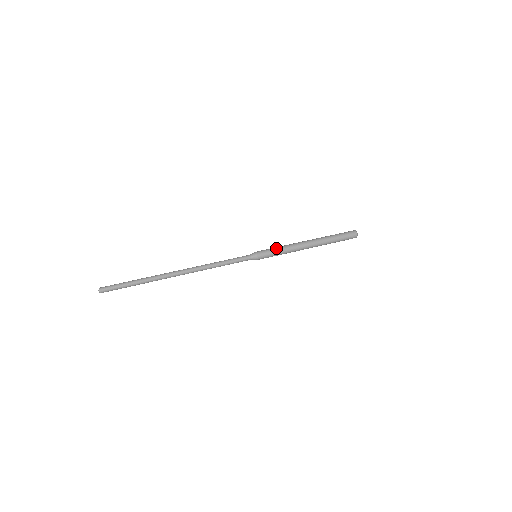
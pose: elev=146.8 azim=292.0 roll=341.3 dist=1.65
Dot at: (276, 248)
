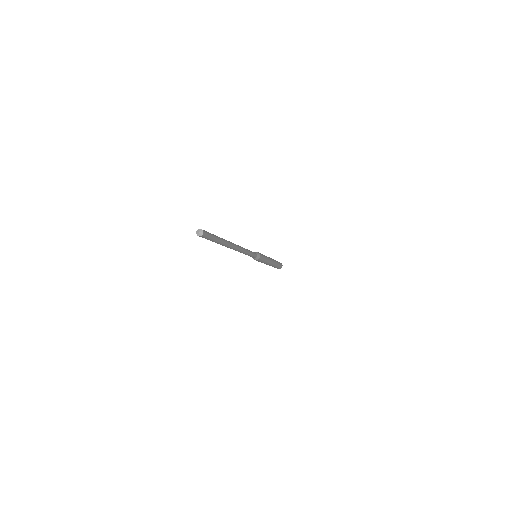
Dot at: occluded
